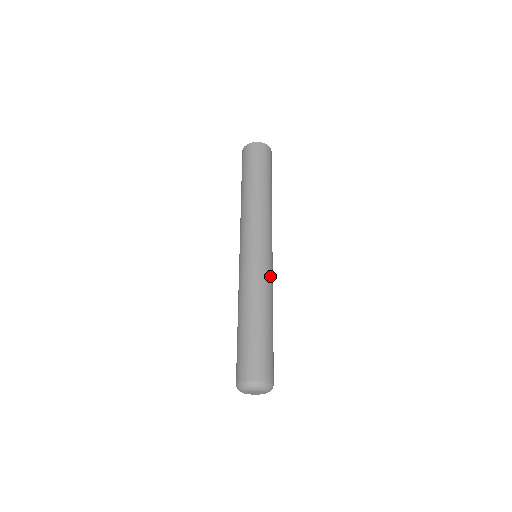
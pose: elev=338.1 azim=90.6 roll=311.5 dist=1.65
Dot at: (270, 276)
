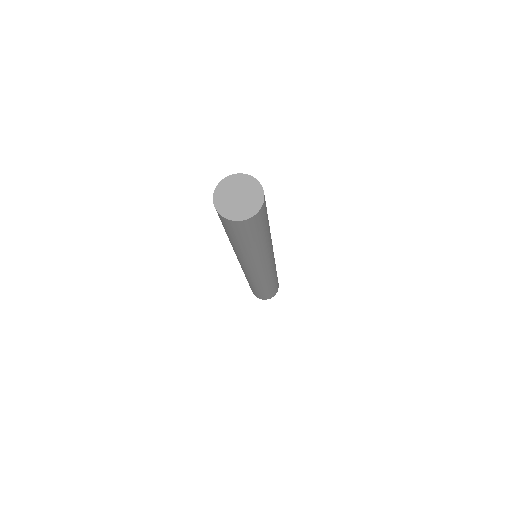
Dot at: occluded
